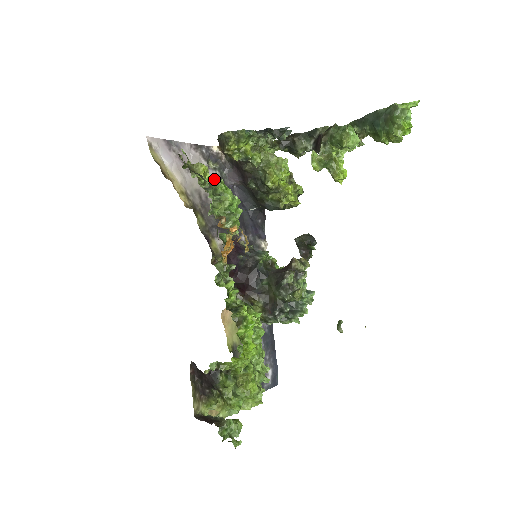
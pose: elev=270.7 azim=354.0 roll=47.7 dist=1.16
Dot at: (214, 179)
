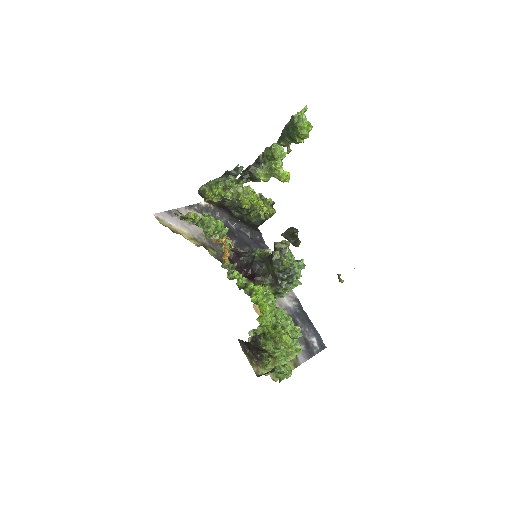
Dot at: occluded
